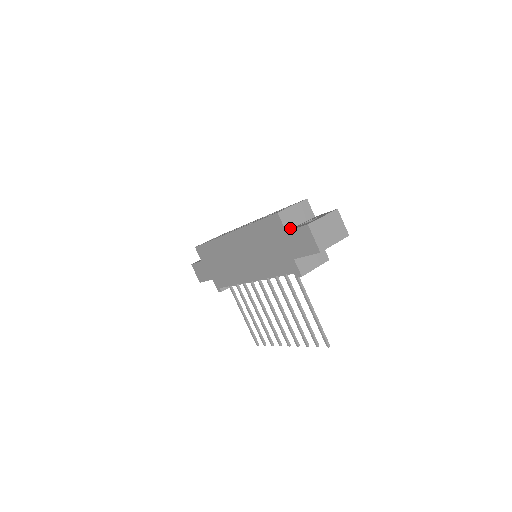
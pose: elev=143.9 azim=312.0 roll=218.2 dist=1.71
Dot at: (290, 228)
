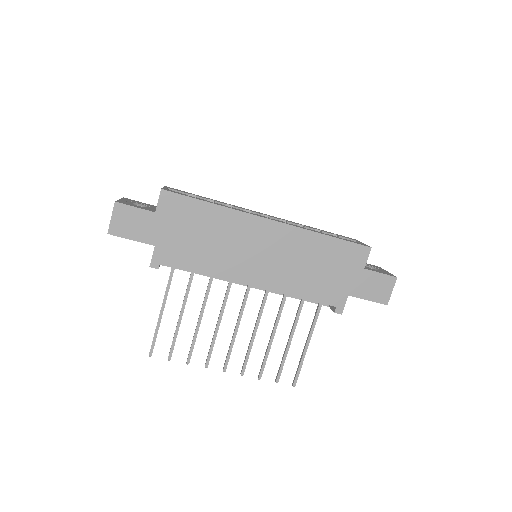
Dot at: occluded
